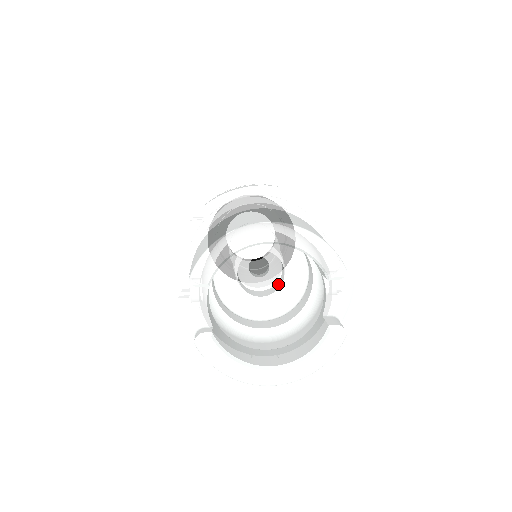
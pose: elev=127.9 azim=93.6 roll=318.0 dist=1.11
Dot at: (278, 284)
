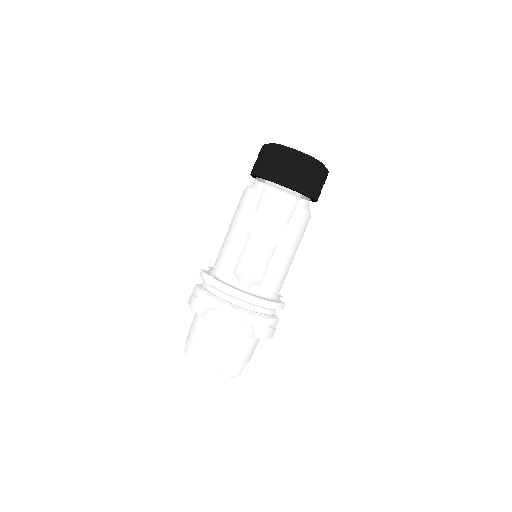
Dot at: occluded
